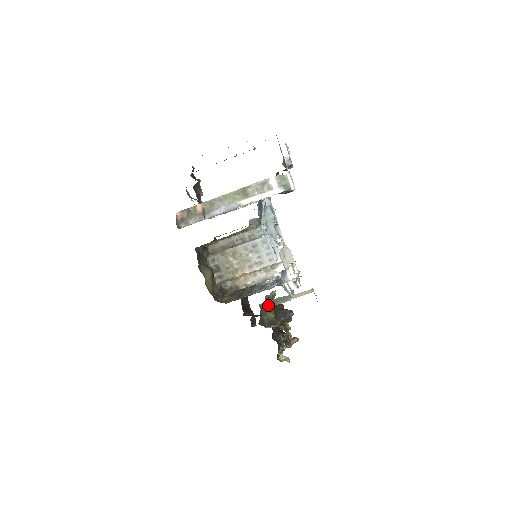
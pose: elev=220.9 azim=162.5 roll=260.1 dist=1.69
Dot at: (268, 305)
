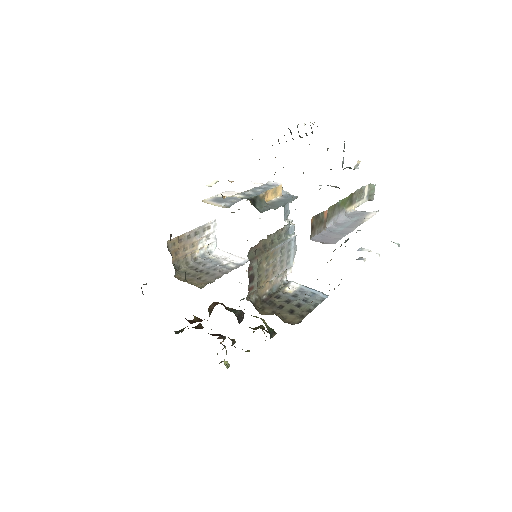
Dot at: occluded
